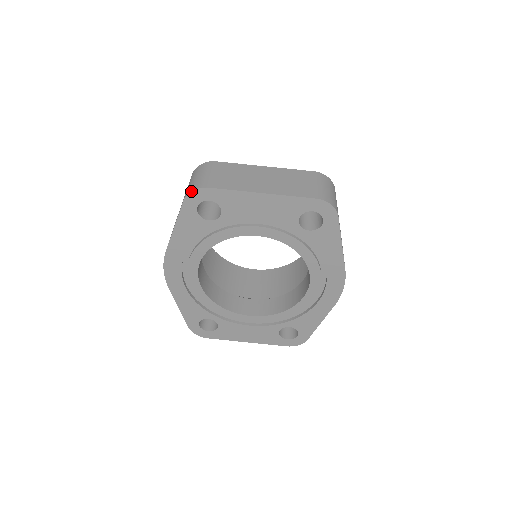
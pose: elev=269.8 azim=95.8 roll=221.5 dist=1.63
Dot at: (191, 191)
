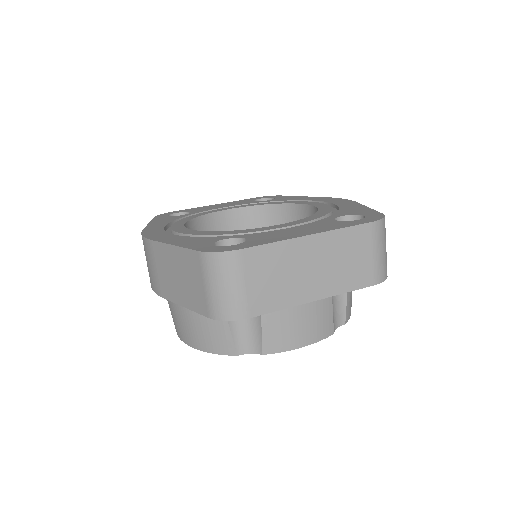
Dot at: occluded
